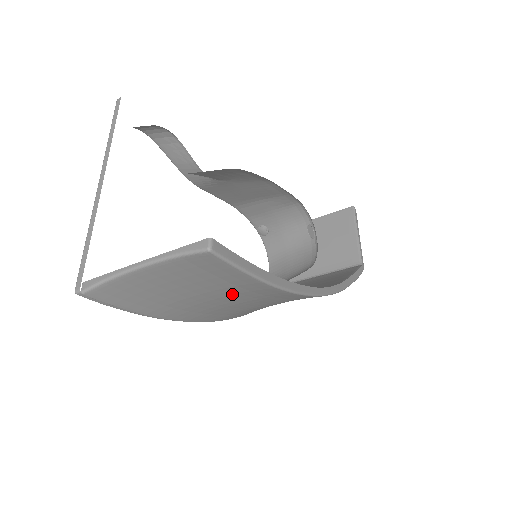
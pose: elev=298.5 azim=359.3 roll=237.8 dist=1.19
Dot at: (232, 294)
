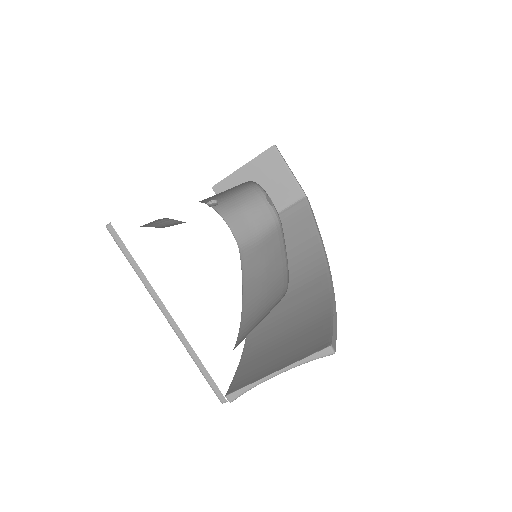
Dot at: occluded
